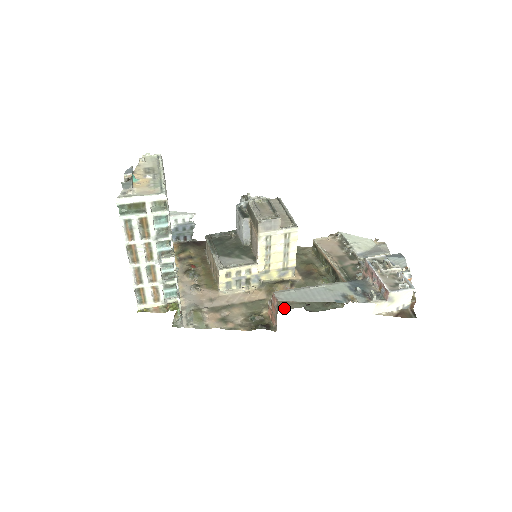
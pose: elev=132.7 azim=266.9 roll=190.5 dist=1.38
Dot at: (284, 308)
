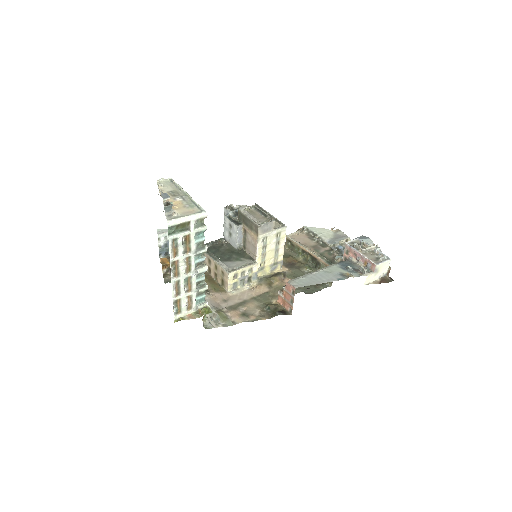
Dot at: occluded
